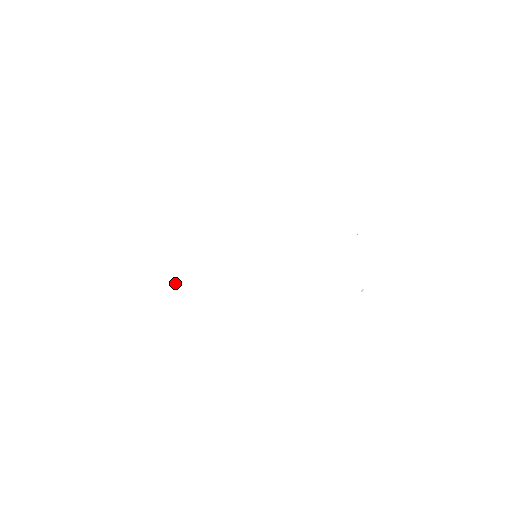
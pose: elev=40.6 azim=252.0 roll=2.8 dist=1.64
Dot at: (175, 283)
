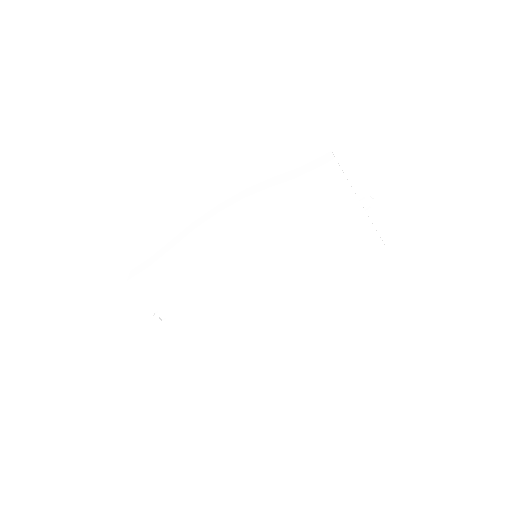
Dot at: (227, 327)
